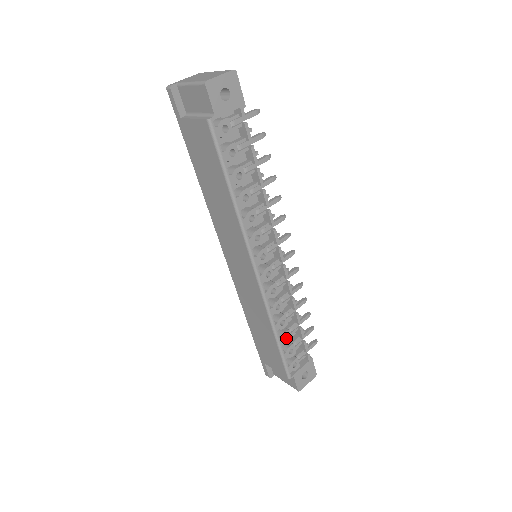
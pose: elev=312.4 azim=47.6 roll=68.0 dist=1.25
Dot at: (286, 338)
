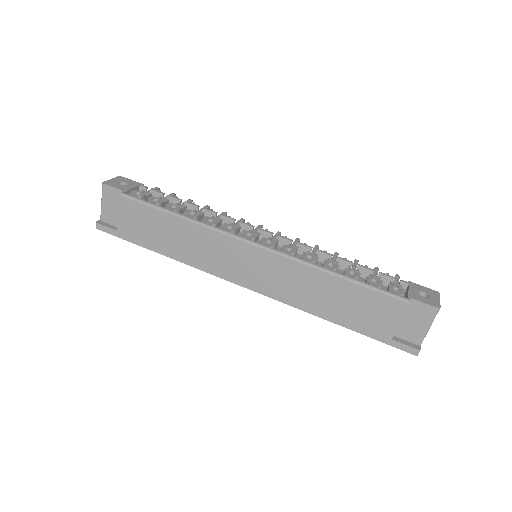
Dot at: (354, 276)
